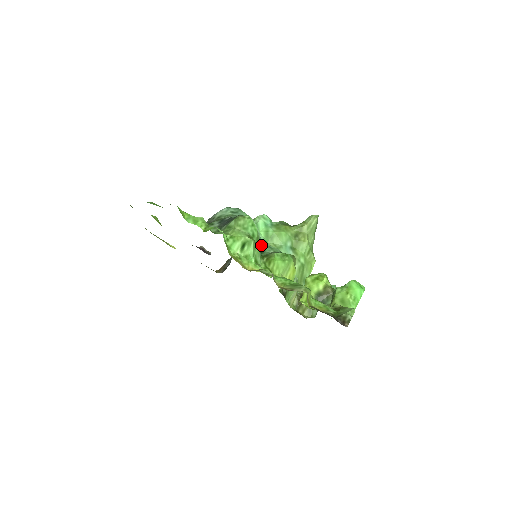
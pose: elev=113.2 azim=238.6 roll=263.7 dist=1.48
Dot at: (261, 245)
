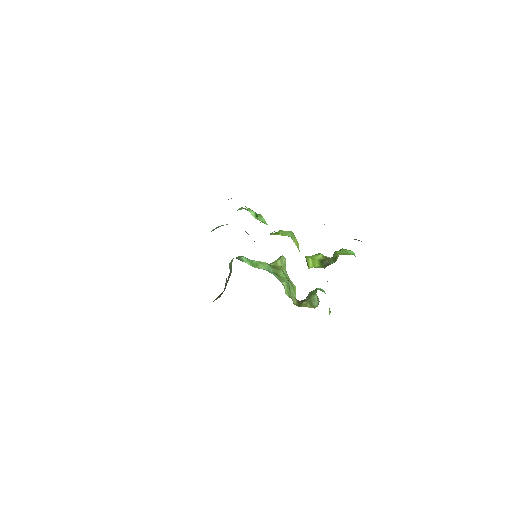
Dot at: occluded
